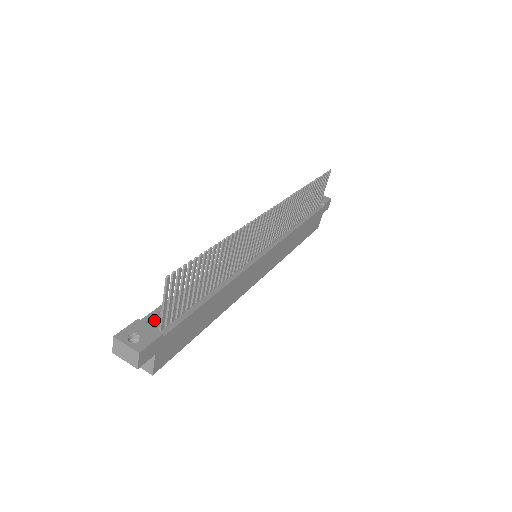
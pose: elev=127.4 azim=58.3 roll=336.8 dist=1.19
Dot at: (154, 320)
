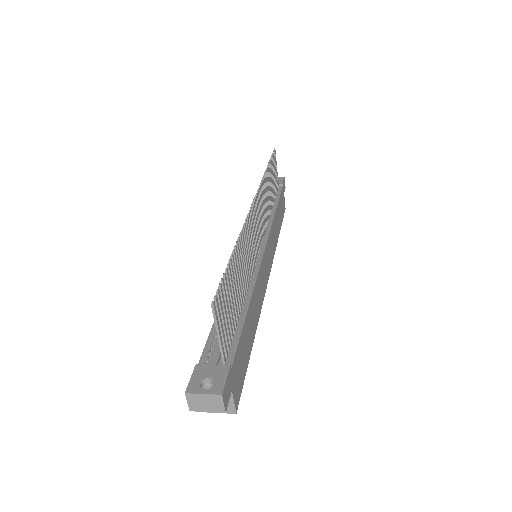
Dot at: (212, 357)
